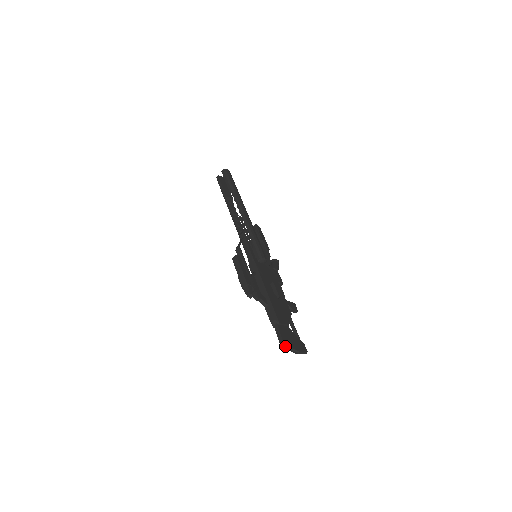
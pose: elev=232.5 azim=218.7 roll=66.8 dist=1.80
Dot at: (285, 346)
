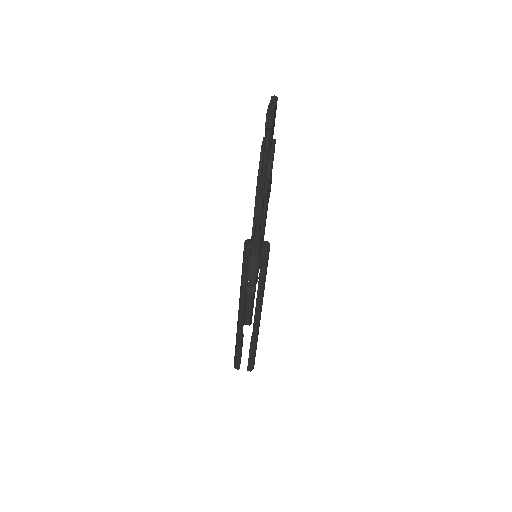
Dot at: occluded
